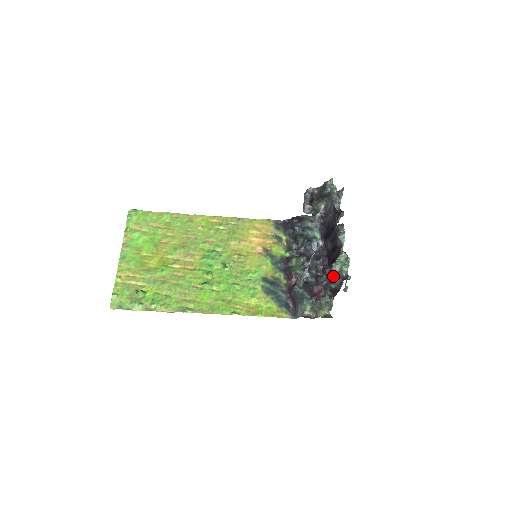
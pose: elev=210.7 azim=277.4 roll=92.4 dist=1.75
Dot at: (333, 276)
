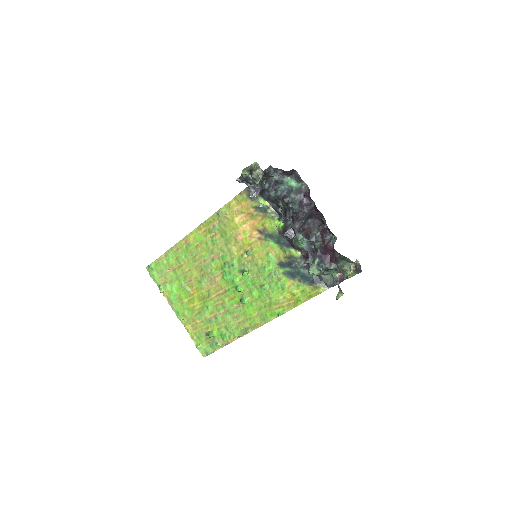
Dot at: (325, 269)
